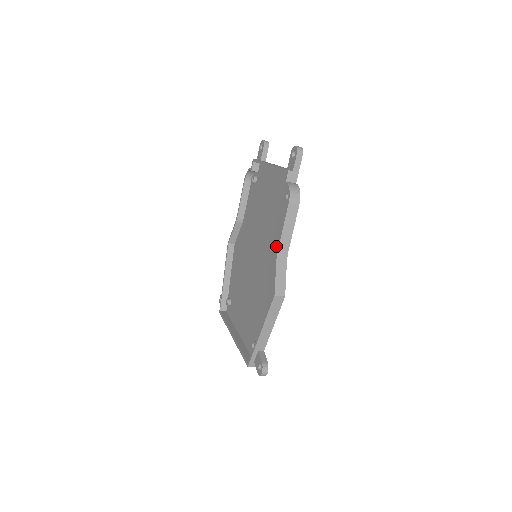
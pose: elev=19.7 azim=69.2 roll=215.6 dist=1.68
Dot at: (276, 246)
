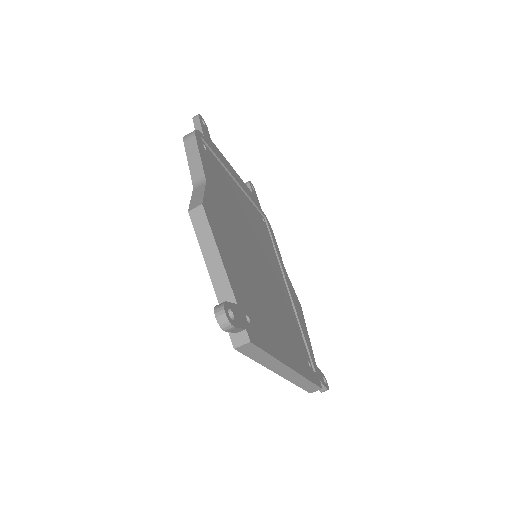
Dot at: (220, 199)
